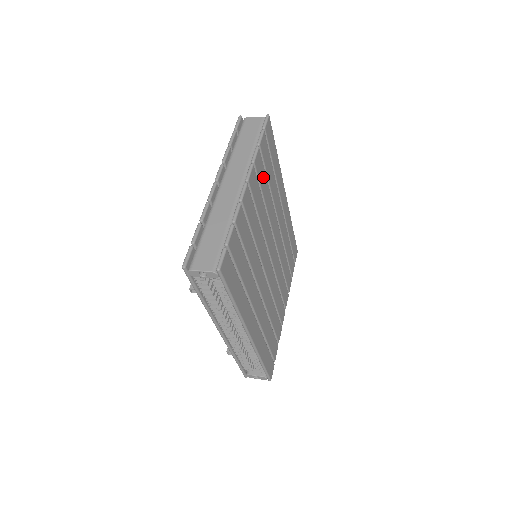
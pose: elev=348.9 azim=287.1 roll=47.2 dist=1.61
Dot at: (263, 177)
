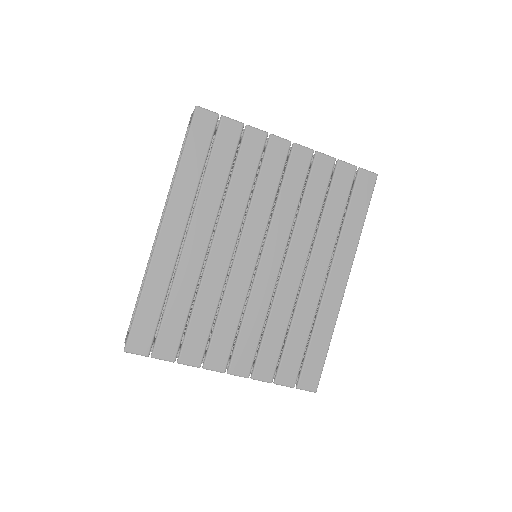
Dot at: (319, 186)
